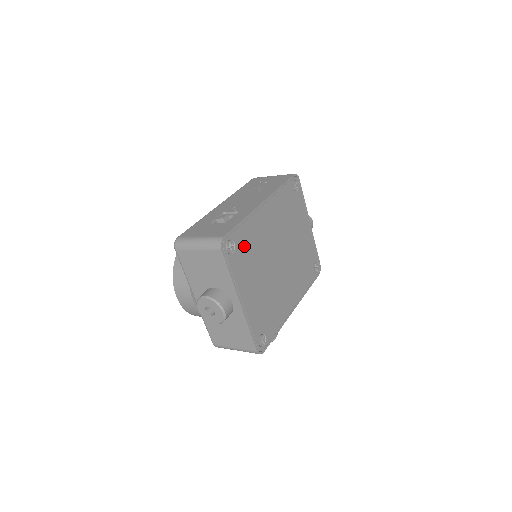
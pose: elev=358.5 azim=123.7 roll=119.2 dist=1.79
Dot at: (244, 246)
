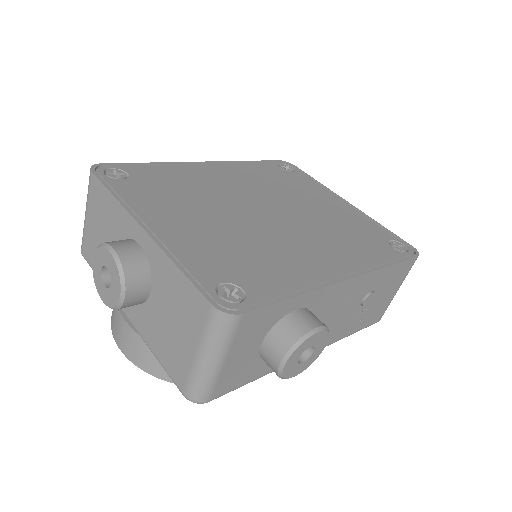
Dot at: (156, 181)
